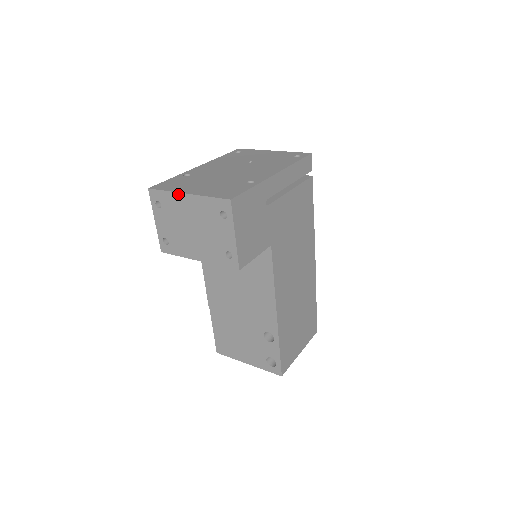
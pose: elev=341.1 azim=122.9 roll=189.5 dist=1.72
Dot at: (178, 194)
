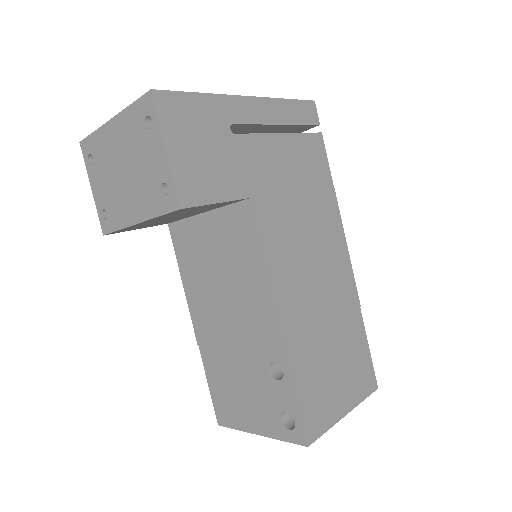
Dot at: (104, 127)
